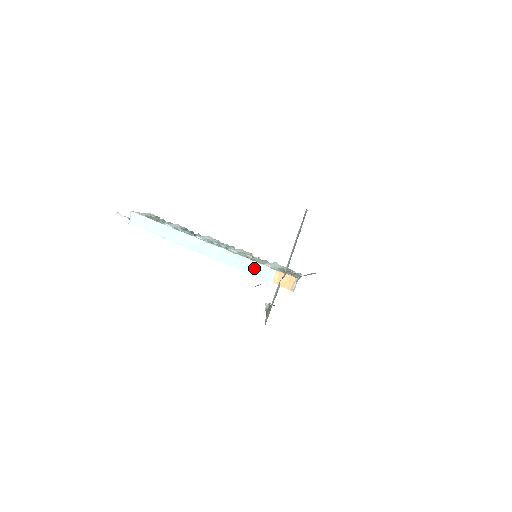
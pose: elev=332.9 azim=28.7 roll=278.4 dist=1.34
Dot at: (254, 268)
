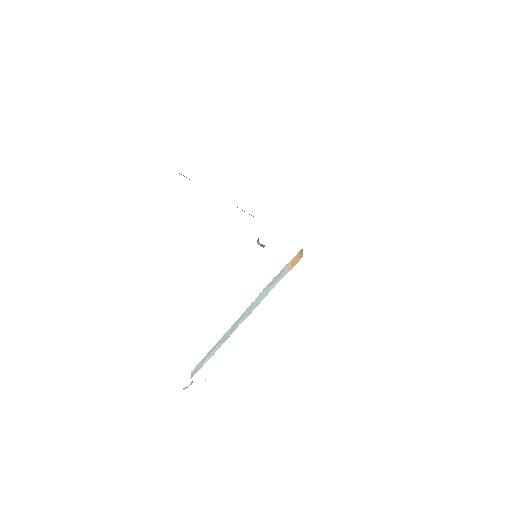
Dot at: (273, 282)
